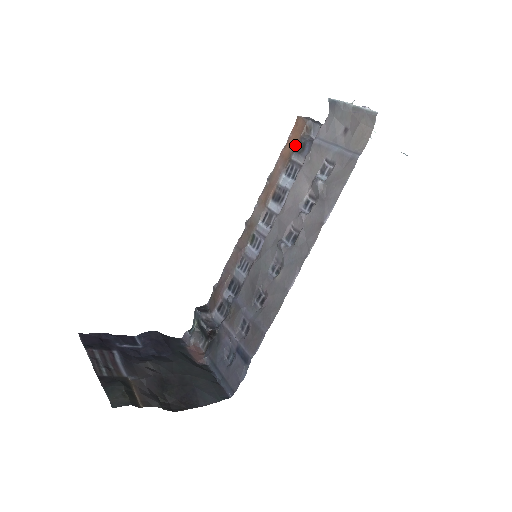
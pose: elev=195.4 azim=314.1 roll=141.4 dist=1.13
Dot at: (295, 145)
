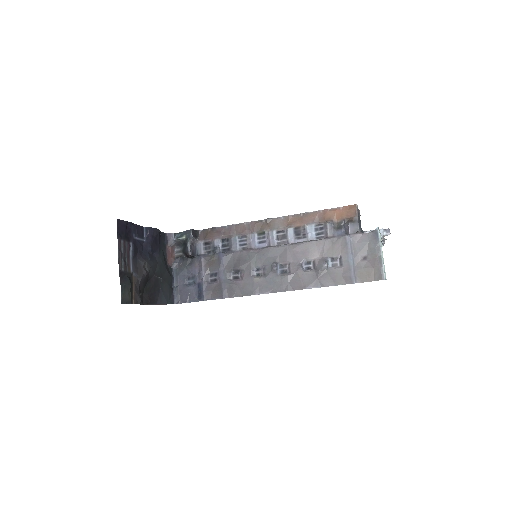
Dot at: (337, 218)
